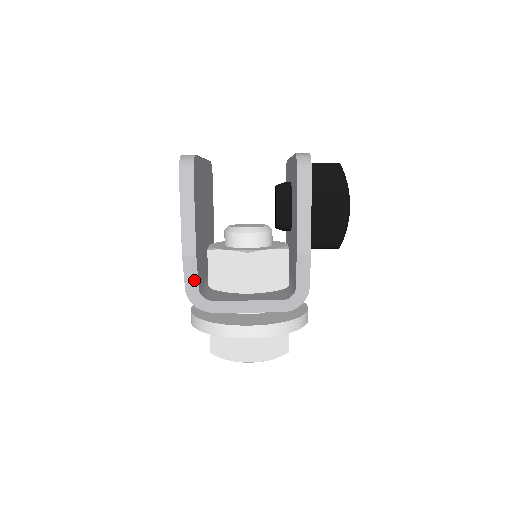
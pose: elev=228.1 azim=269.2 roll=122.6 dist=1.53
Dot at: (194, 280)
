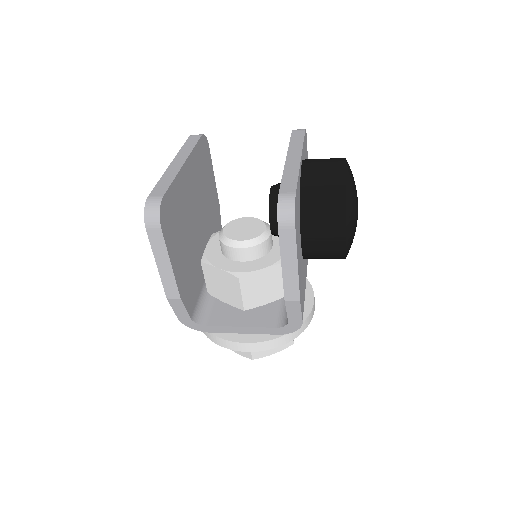
Dot at: (184, 313)
